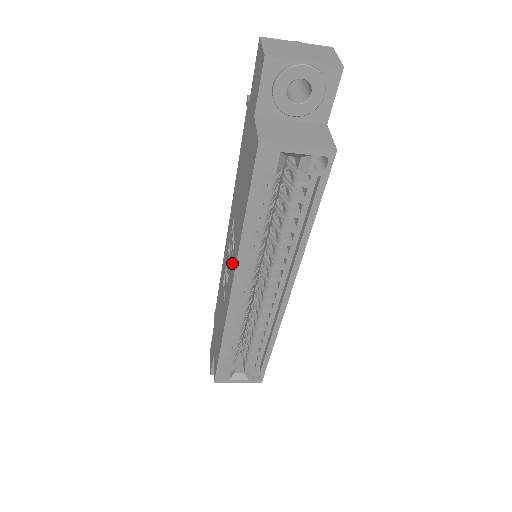
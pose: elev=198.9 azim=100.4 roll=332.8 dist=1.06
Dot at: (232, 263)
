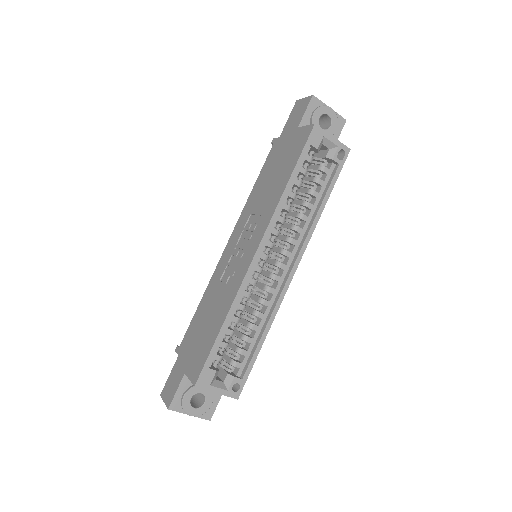
Dot at: (256, 233)
